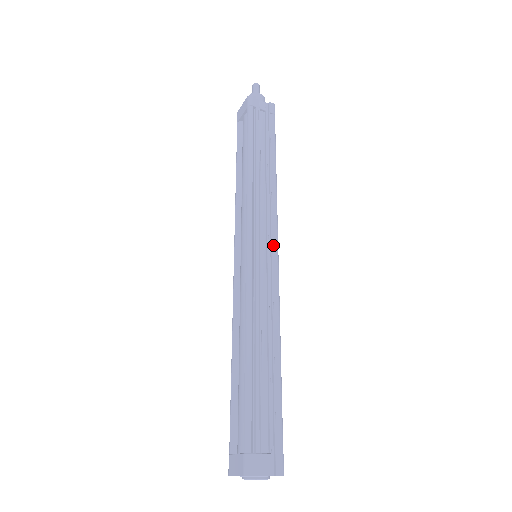
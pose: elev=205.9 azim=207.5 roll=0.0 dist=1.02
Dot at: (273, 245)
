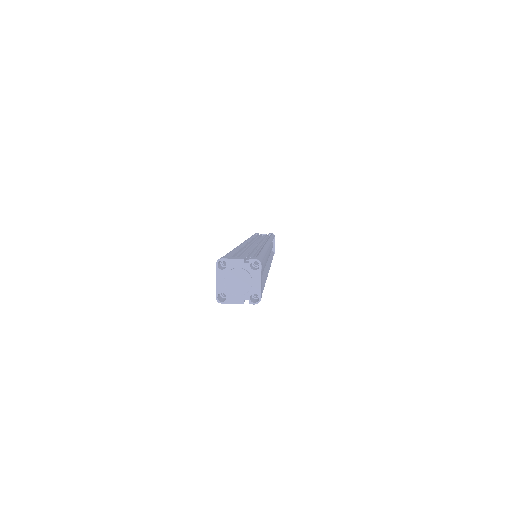
Dot at: occluded
